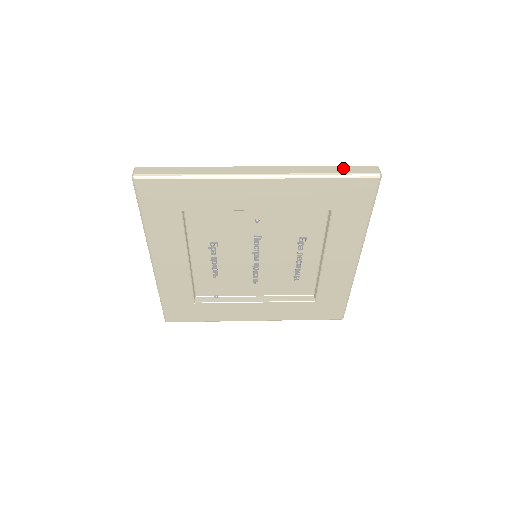
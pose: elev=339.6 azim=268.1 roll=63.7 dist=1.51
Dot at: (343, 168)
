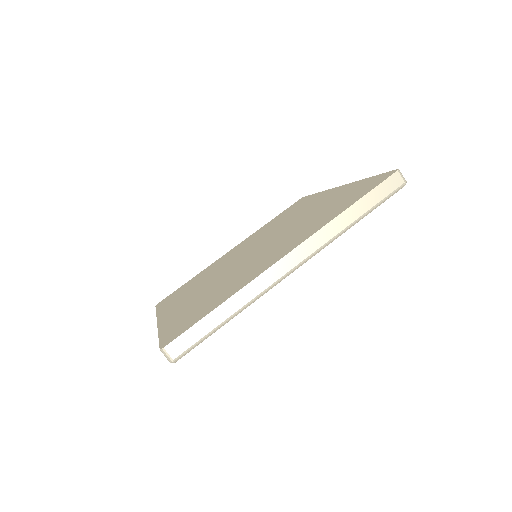
Dot at: (370, 198)
